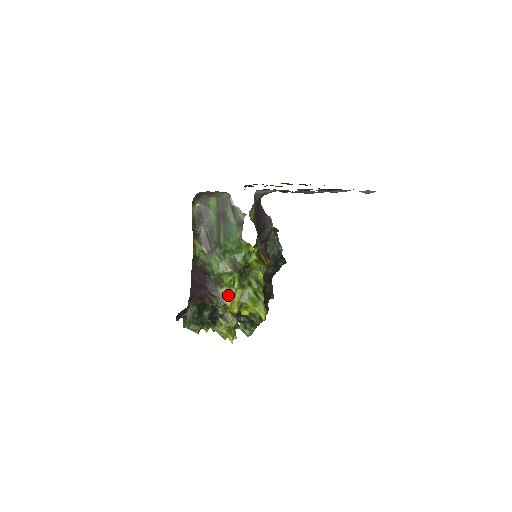
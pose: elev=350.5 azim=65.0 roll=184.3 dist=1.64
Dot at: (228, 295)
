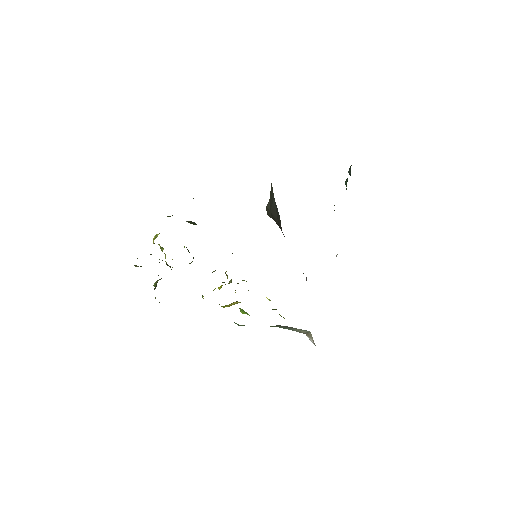
Dot at: occluded
